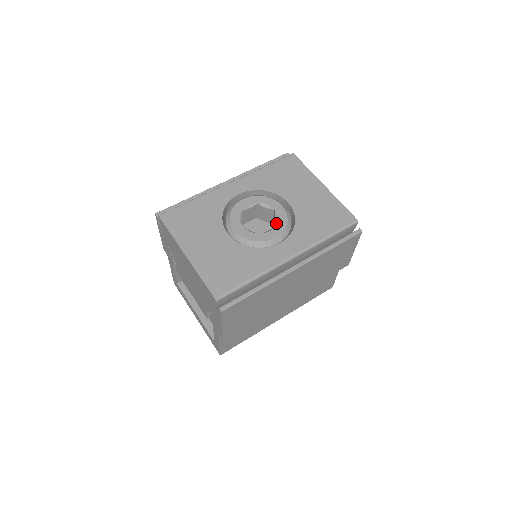
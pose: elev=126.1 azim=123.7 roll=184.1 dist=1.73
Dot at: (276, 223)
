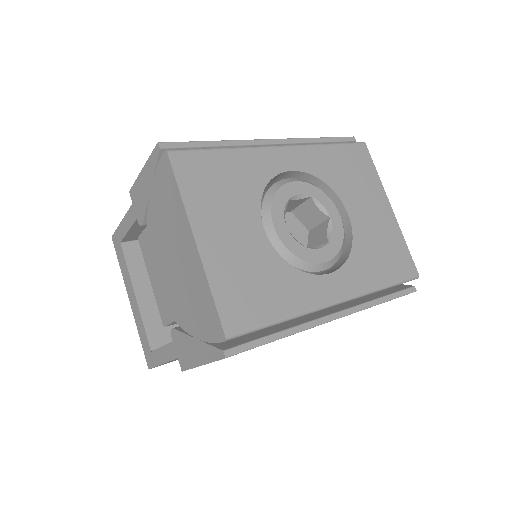
Dot at: (329, 239)
